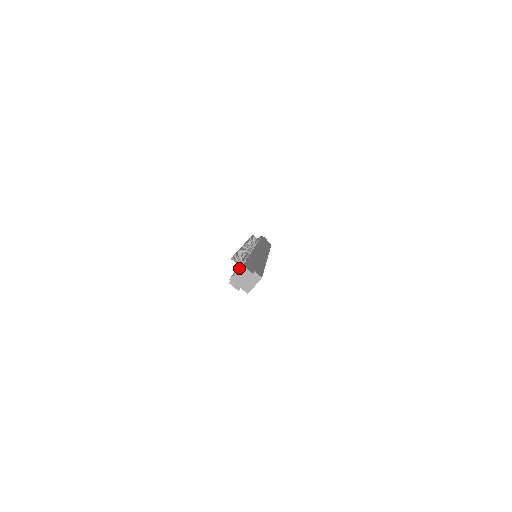
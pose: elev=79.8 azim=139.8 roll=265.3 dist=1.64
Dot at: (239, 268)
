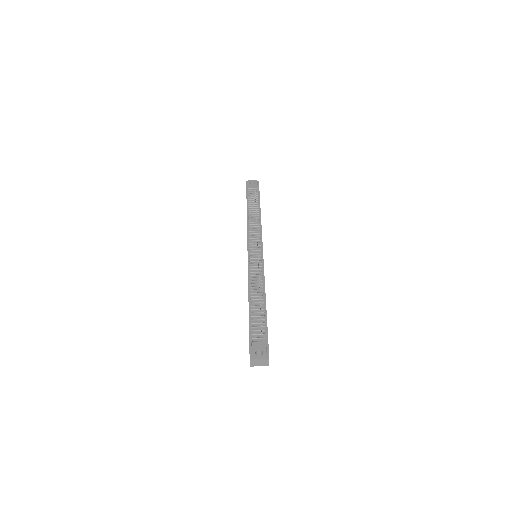
Dot at: (265, 359)
